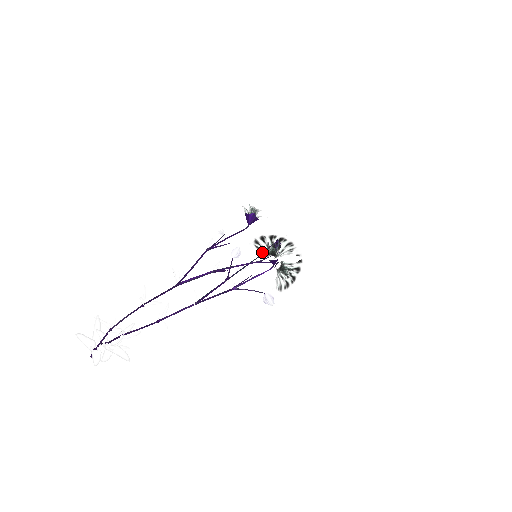
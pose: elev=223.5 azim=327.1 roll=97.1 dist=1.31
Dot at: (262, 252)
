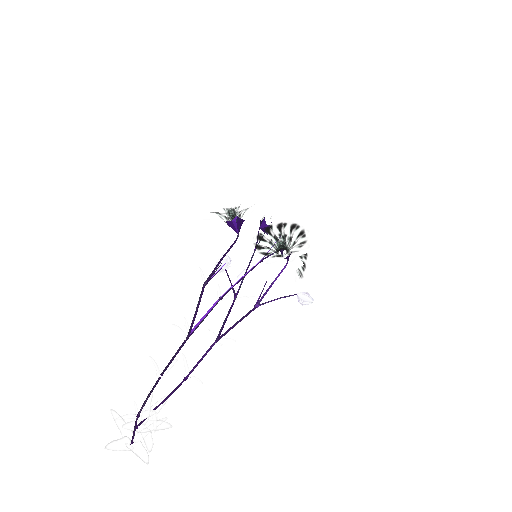
Dot at: occluded
